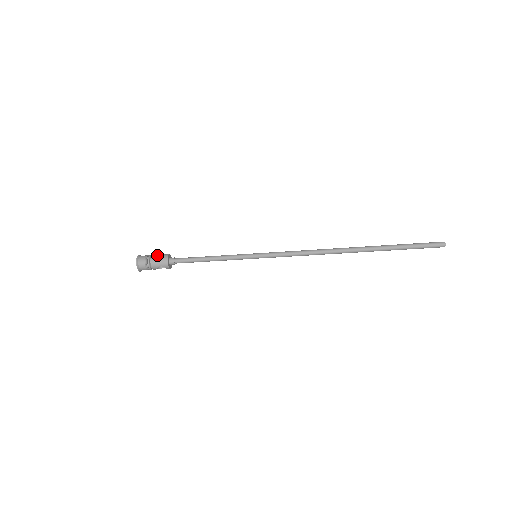
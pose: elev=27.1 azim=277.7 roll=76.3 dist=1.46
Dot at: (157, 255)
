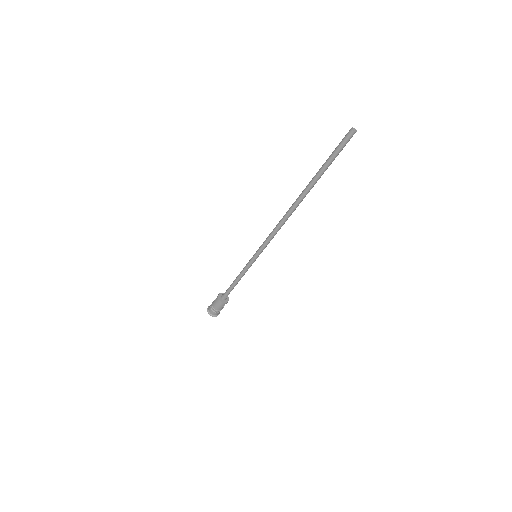
Dot at: (214, 302)
